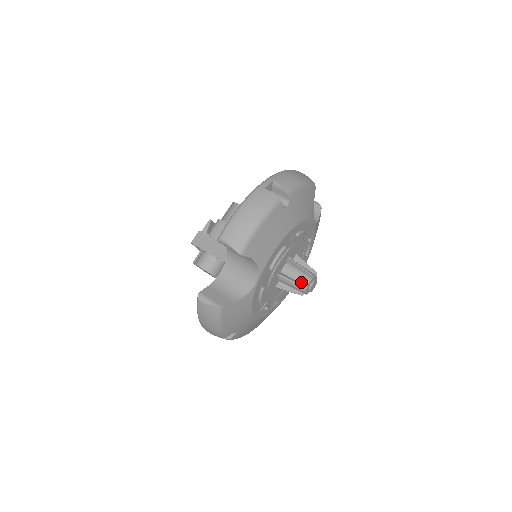
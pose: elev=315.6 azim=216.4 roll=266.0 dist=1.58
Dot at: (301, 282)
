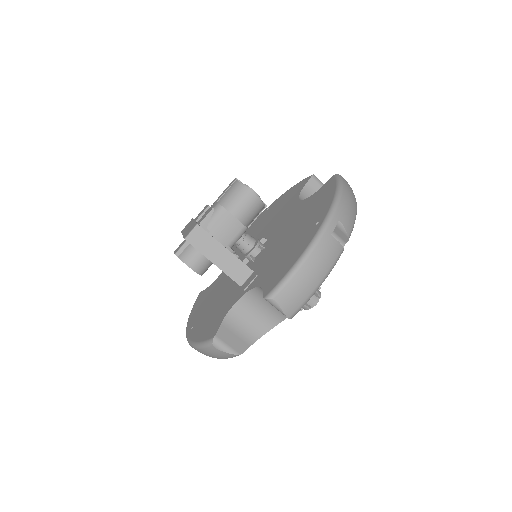
Dot at: (307, 302)
